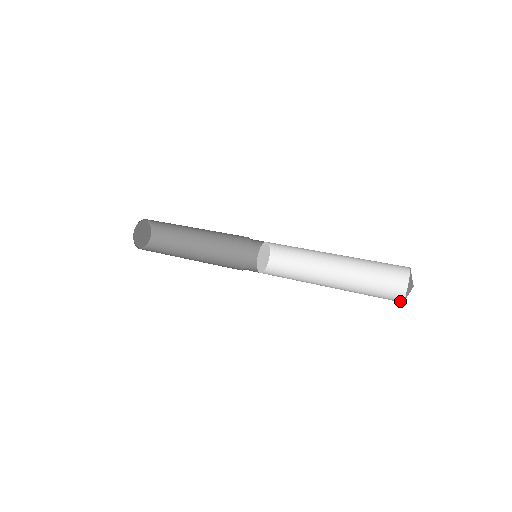
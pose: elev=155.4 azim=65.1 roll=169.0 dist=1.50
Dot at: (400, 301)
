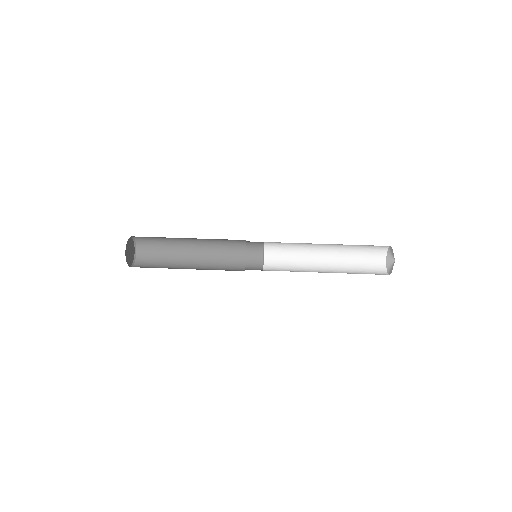
Dot at: (386, 274)
